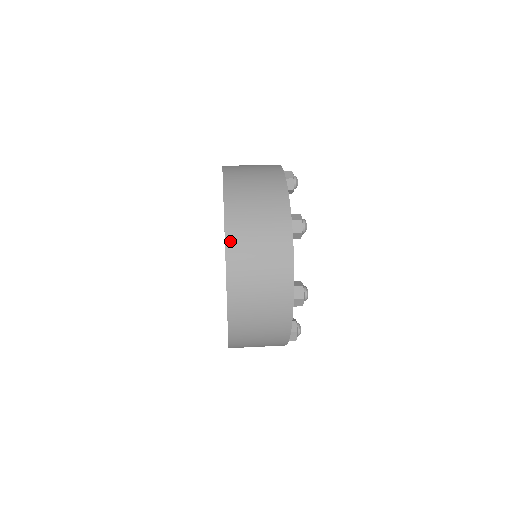
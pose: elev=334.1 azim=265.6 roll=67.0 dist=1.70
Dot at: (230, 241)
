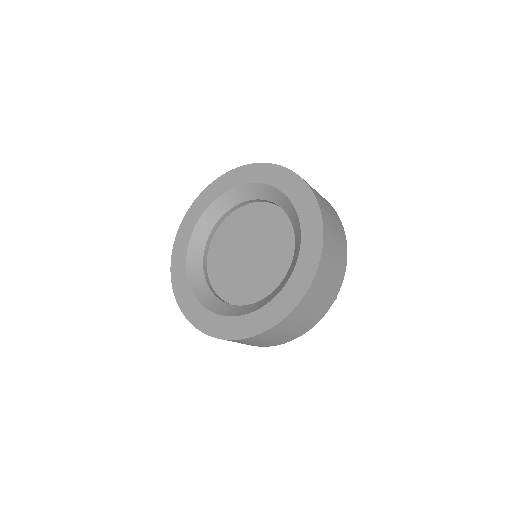
Dot at: occluded
